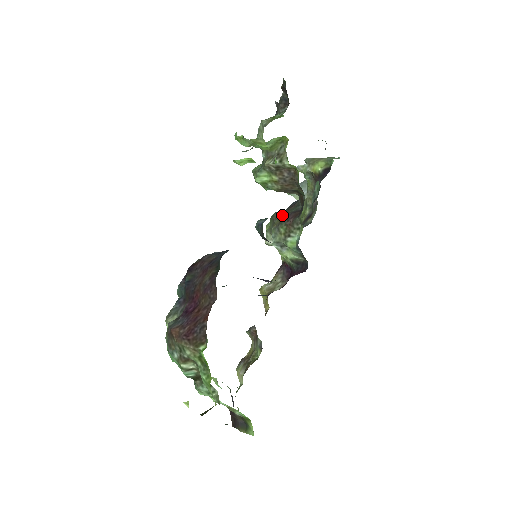
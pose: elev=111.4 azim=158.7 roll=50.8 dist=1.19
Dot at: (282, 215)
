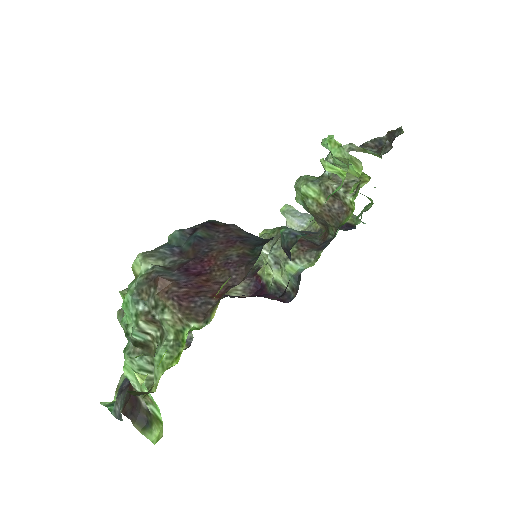
Dot at: occluded
